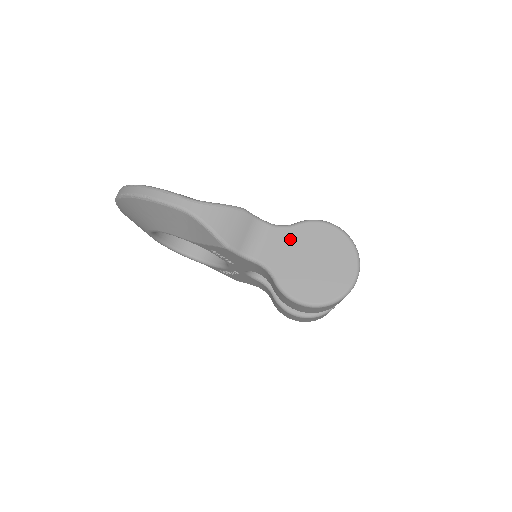
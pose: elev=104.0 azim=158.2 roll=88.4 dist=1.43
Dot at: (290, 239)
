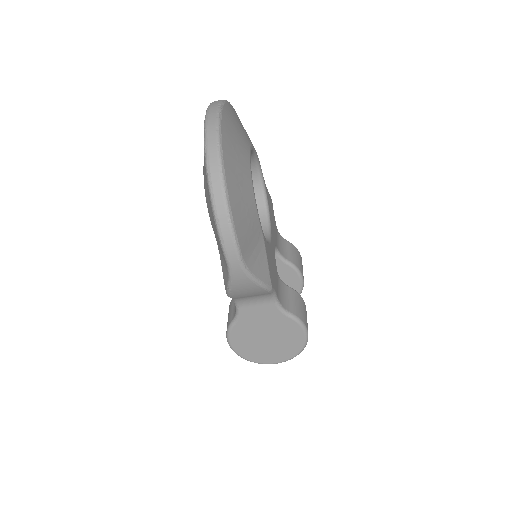
Dot at: (273, 319)
